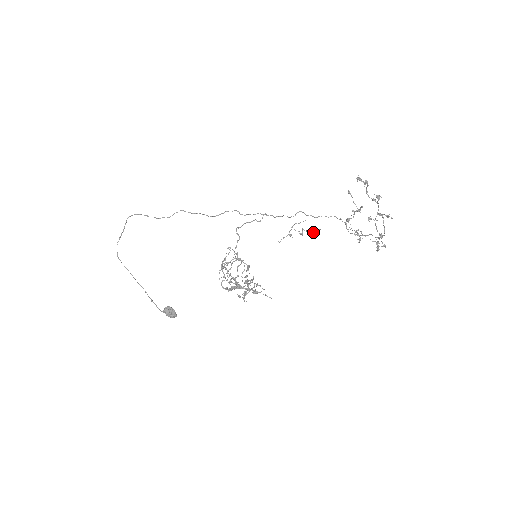
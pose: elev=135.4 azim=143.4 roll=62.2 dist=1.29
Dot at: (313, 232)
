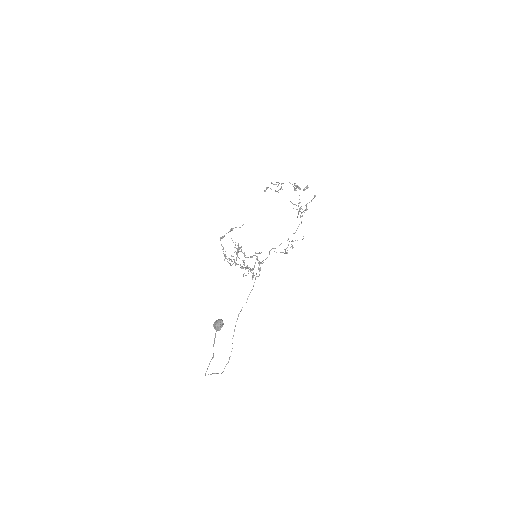
Dot at: occluded
